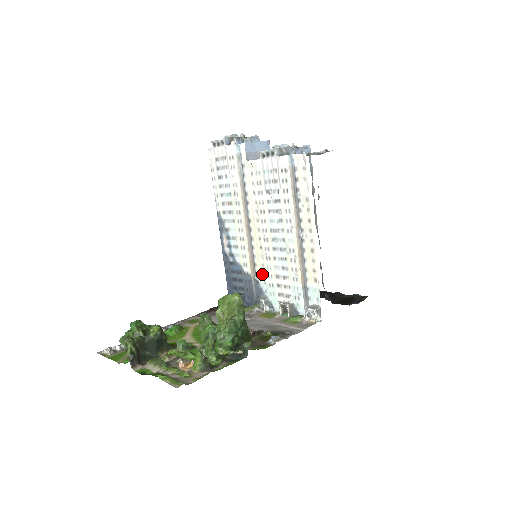
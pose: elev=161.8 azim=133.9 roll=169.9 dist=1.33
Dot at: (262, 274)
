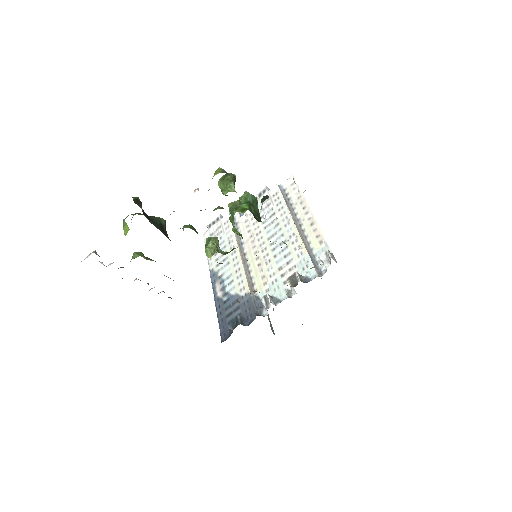
Dot at: (262, 286)
